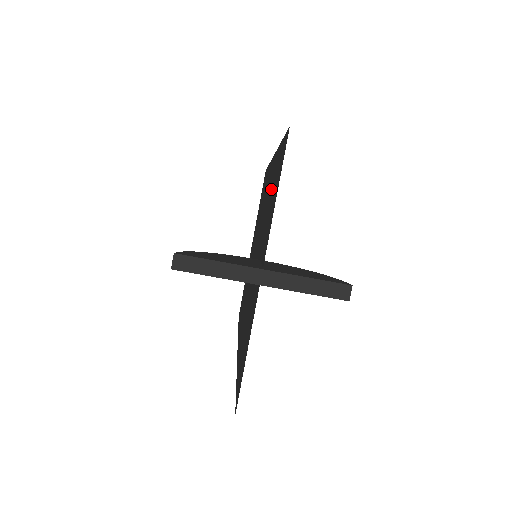
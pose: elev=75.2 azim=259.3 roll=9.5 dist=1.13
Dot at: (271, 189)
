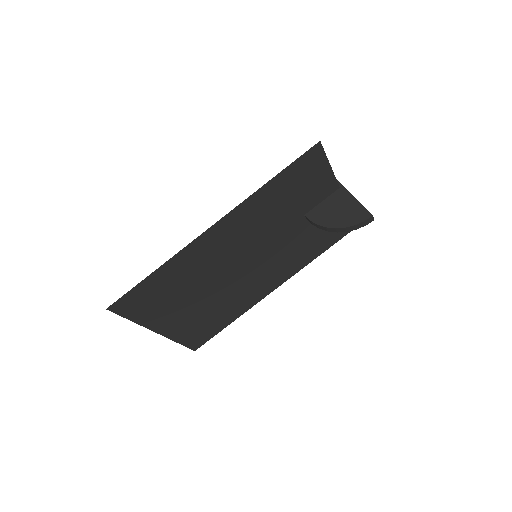
Dot at: (306, 248)
